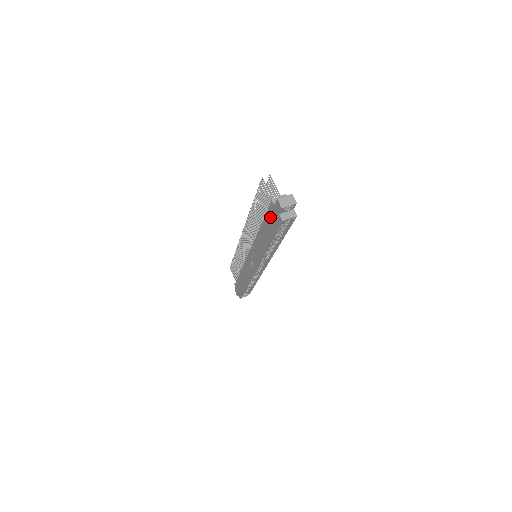
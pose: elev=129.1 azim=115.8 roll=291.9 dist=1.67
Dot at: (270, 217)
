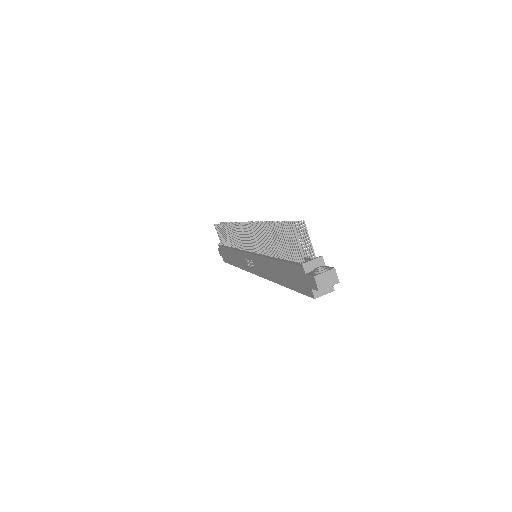
Dot at: (294, 273)
